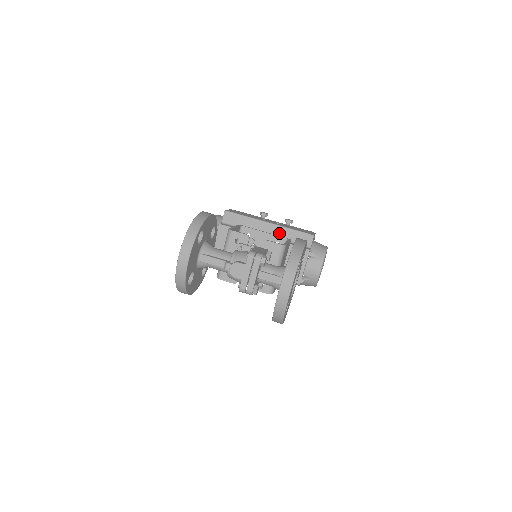
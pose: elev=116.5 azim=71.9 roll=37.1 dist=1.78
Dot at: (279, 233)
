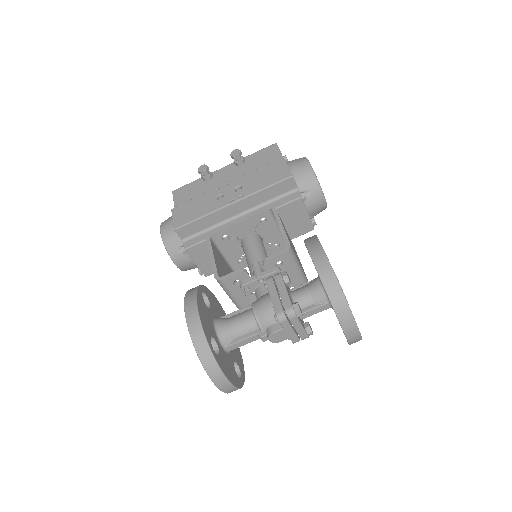
Dot at: (252, 203)
